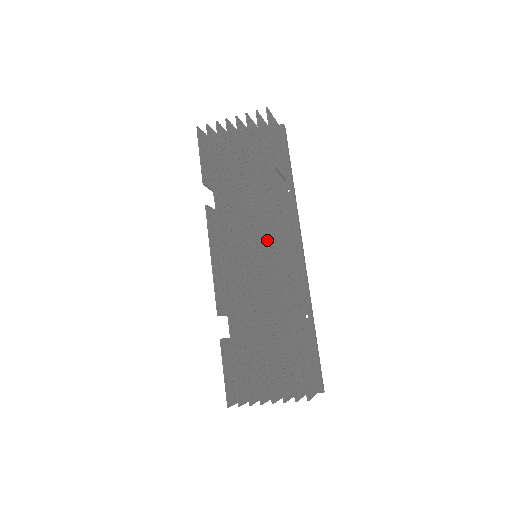
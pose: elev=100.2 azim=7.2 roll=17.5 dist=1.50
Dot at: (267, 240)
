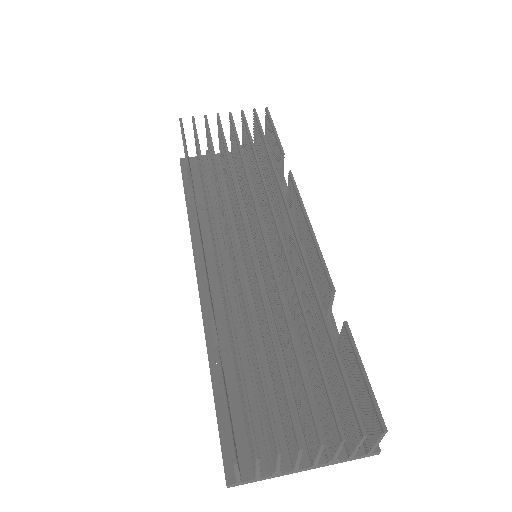
Dot at: occluded
